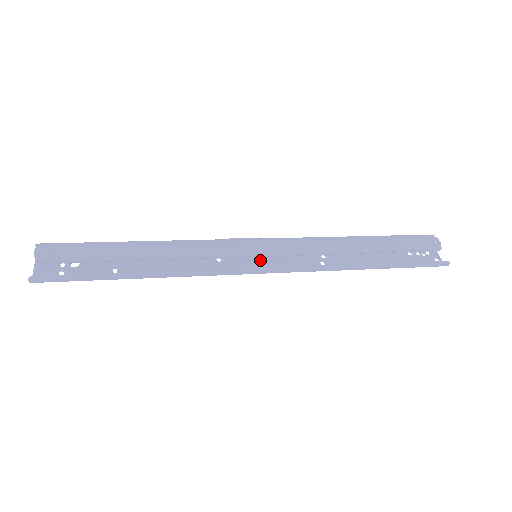
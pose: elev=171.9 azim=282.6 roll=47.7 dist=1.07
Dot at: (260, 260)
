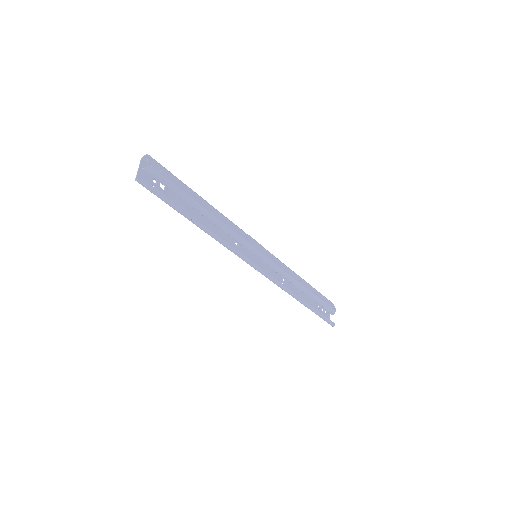
Dot at: (256, 260)
